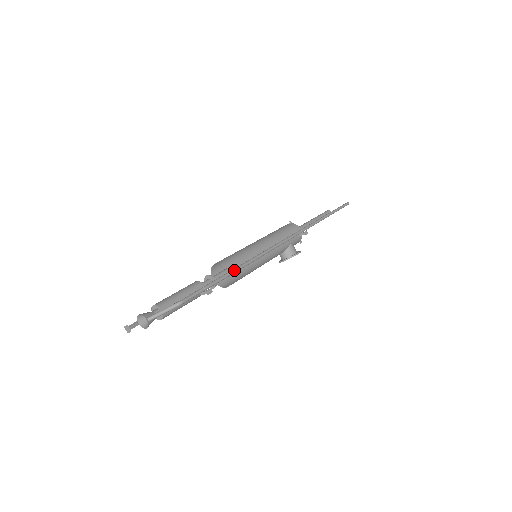
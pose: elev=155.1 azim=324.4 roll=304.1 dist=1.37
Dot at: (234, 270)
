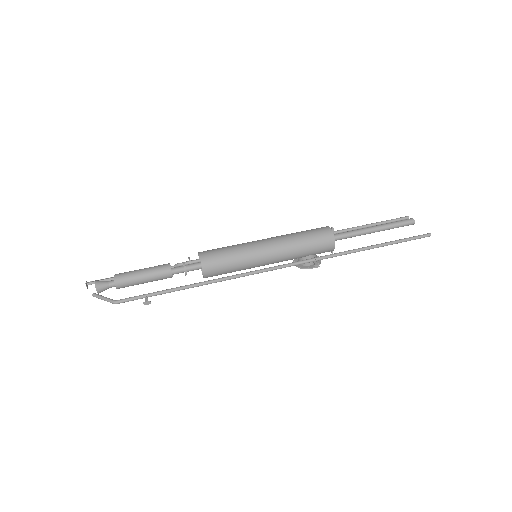
Dot at: (192, 286)
